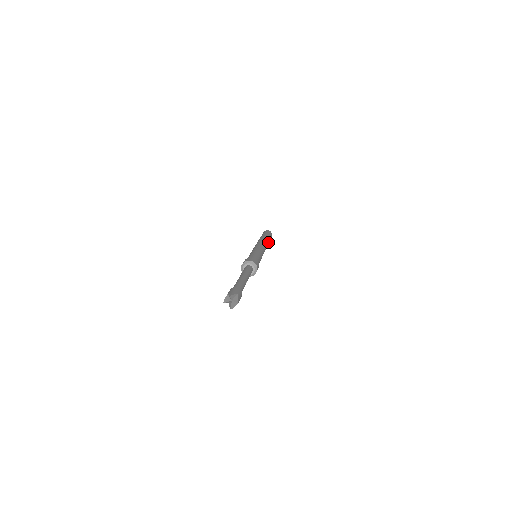
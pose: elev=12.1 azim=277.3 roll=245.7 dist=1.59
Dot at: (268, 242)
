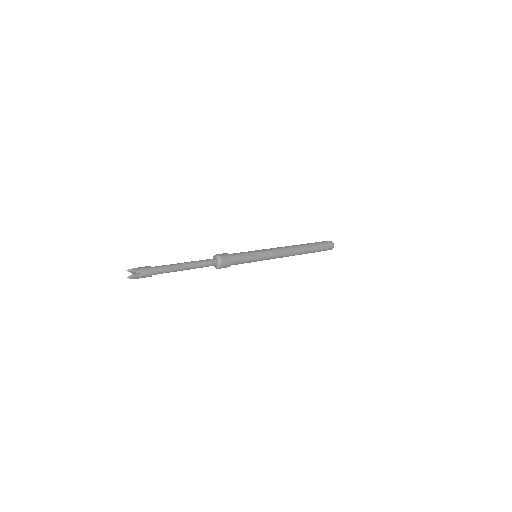
Dot at: (304, 246)
